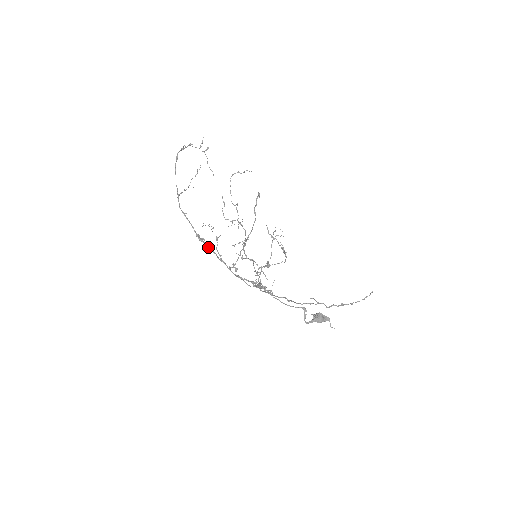
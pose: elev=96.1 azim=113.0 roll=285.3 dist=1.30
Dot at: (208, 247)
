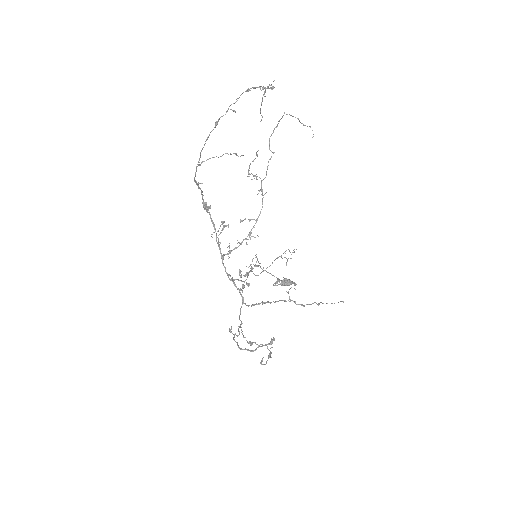
Dot at: (211, 220)
